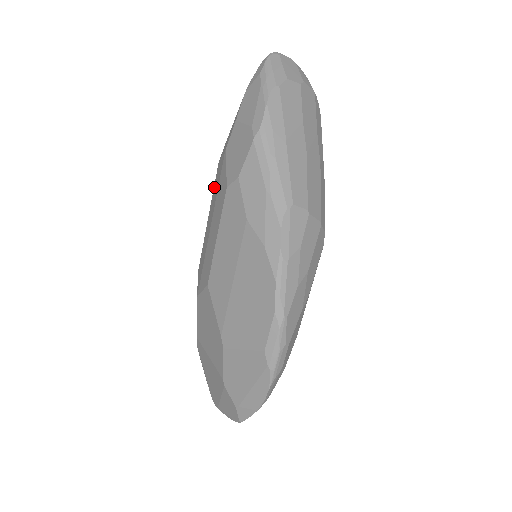
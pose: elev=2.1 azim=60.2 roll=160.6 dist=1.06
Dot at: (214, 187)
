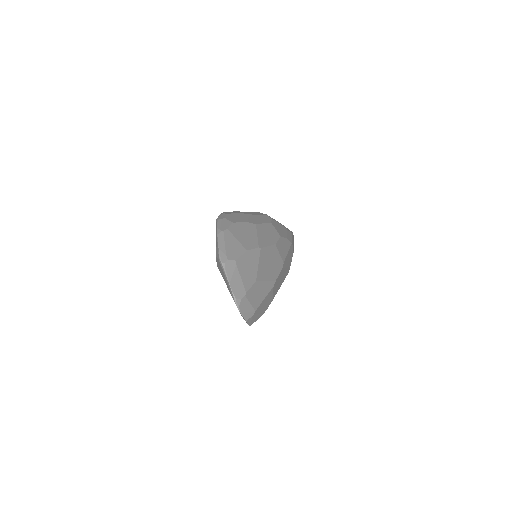
Dot at: occluded
